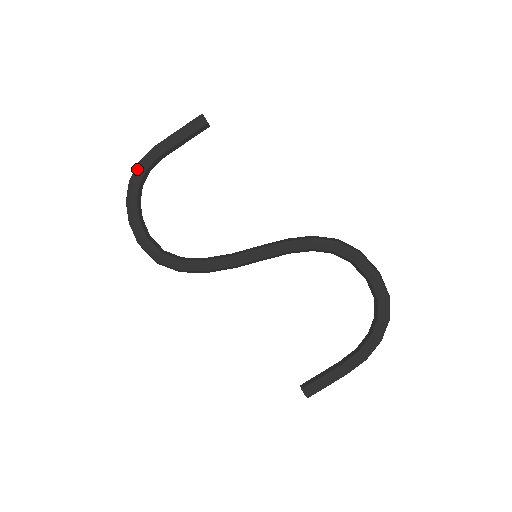
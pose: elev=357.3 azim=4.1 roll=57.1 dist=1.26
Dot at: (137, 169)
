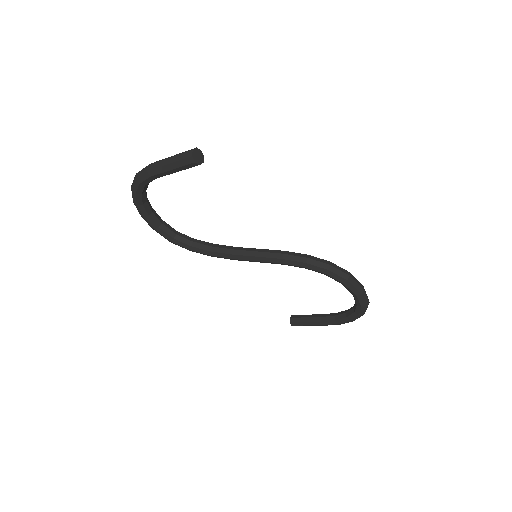
Dot at: (136, 184)
